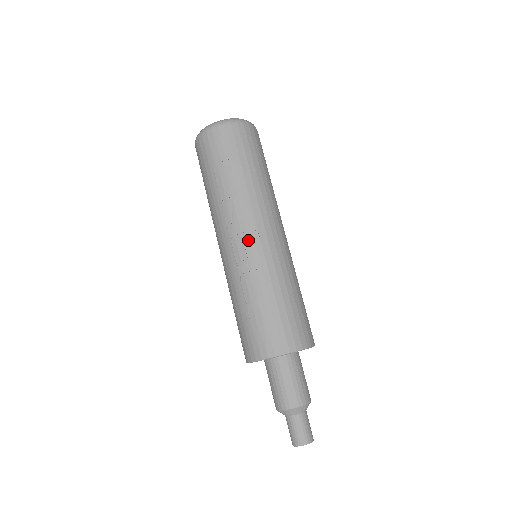
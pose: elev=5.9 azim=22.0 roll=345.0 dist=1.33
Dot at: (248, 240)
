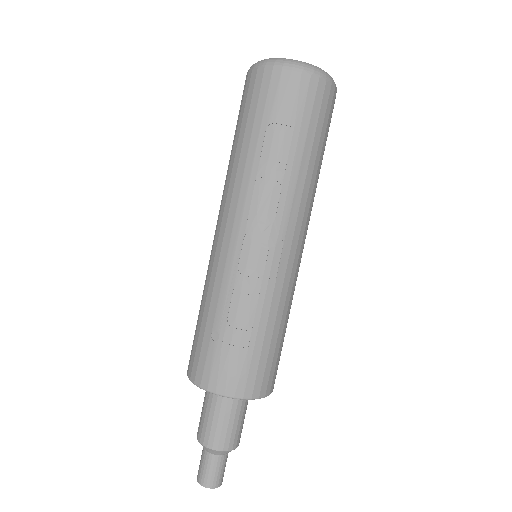
Dot at: (268, 247)
